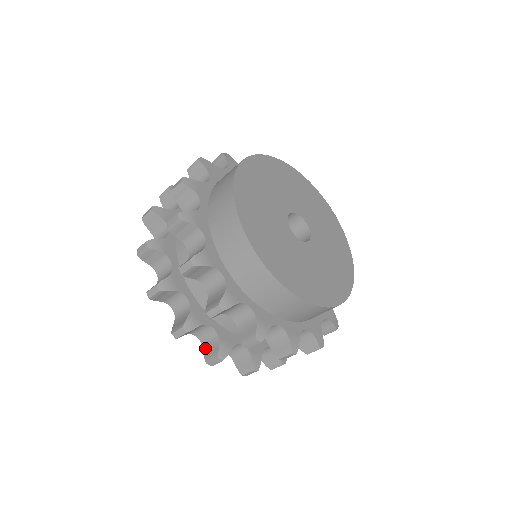
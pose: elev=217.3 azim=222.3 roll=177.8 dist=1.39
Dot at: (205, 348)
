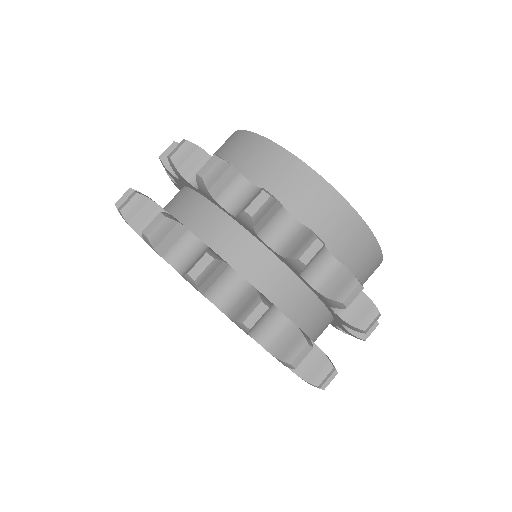
Dot at: (186, 272)
